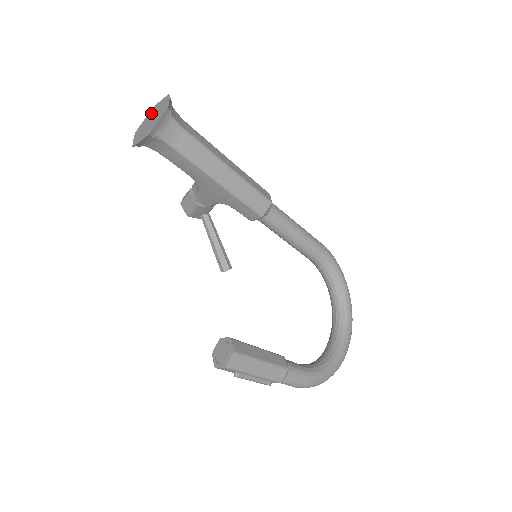
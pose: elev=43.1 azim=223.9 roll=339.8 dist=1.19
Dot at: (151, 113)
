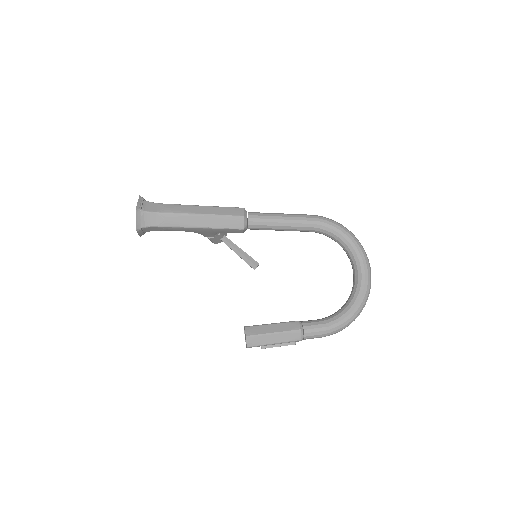
Dot at: occluded
